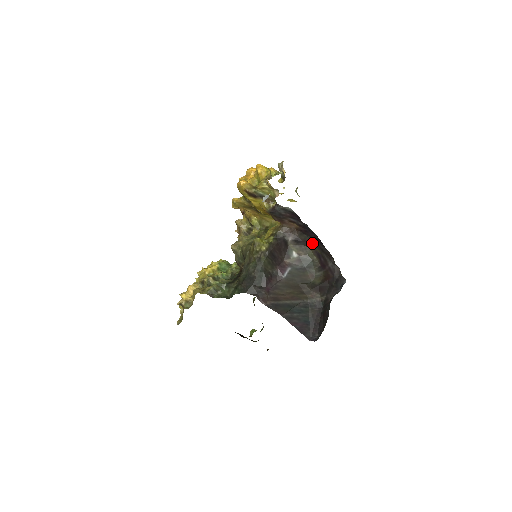
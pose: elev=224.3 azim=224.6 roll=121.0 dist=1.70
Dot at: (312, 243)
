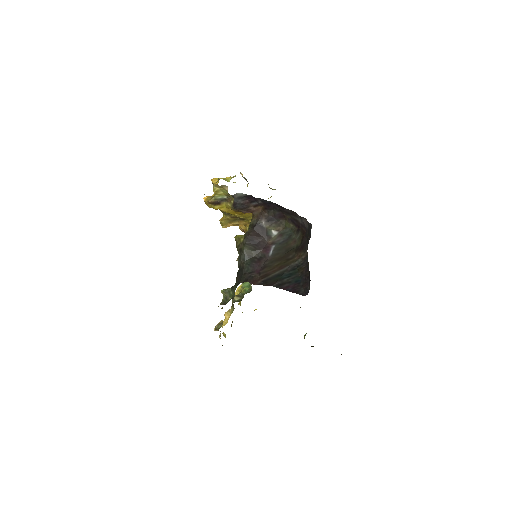
Dot at: (281, 214)
